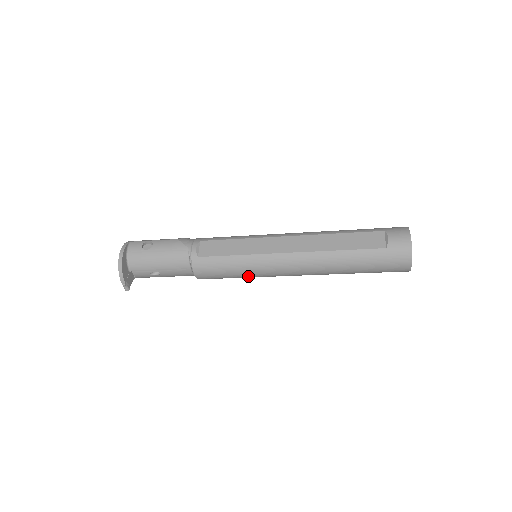
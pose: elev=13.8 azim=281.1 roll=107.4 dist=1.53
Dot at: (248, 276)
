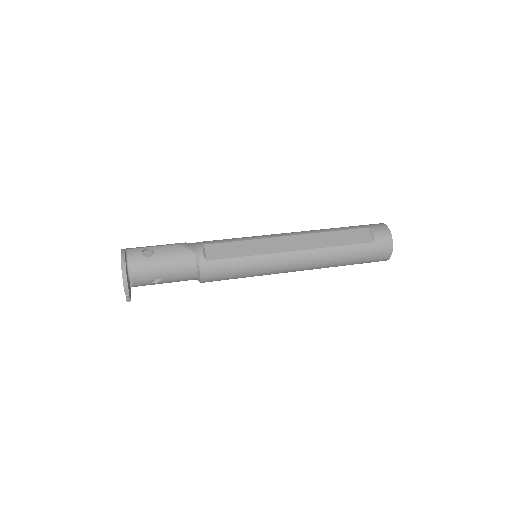
Dot at: (252, 276)
